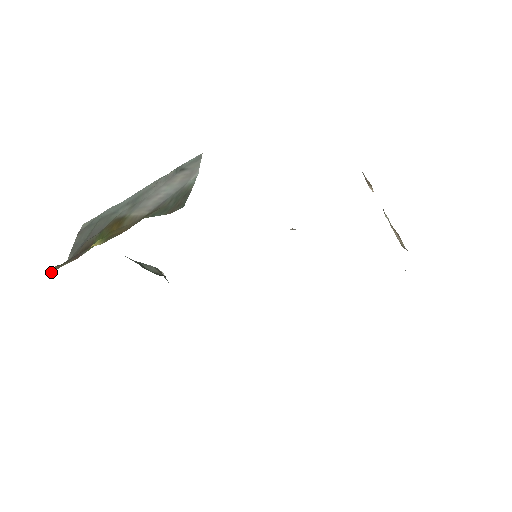
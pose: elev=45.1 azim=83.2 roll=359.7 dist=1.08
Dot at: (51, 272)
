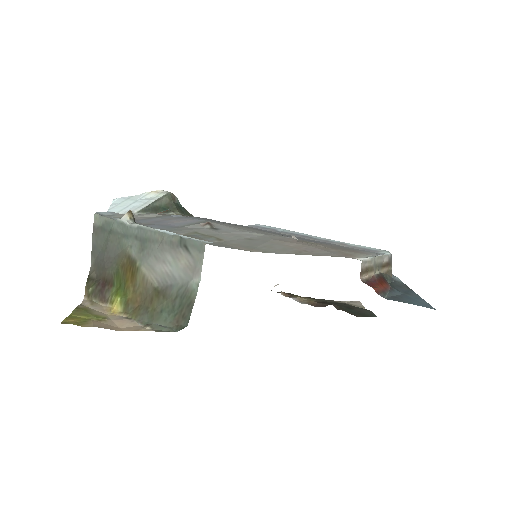
Dot at: (84, 297)
